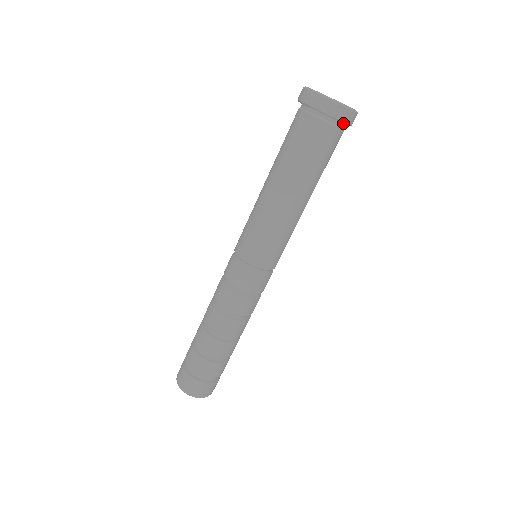
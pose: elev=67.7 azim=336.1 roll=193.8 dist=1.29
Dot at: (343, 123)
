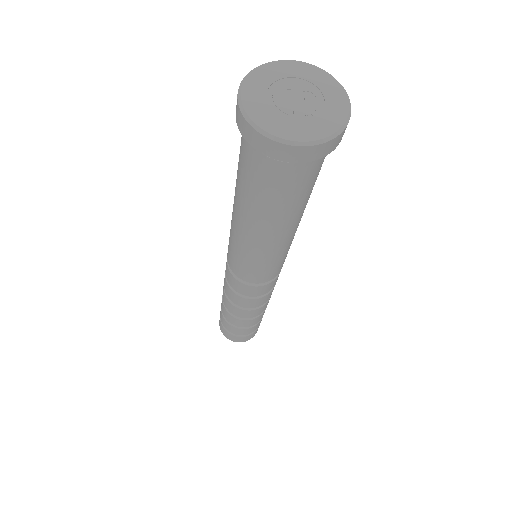
Dot at: (331, 150)
